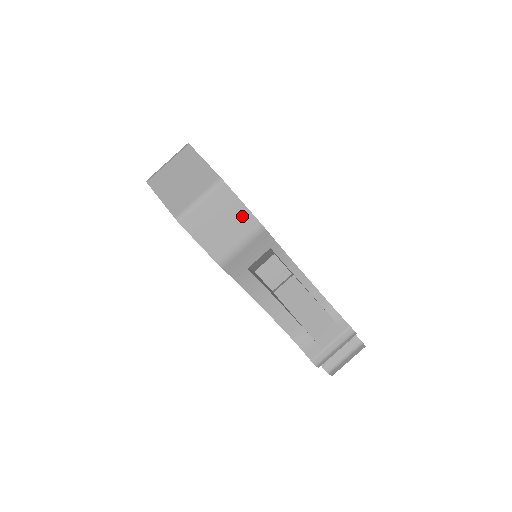
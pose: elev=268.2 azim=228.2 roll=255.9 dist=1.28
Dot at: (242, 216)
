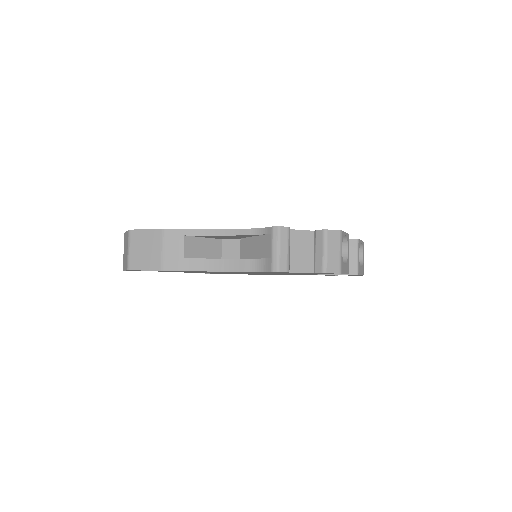
Dot at: (151, 235)
